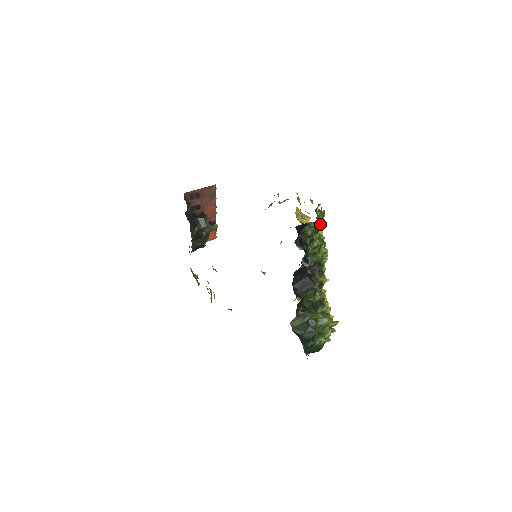
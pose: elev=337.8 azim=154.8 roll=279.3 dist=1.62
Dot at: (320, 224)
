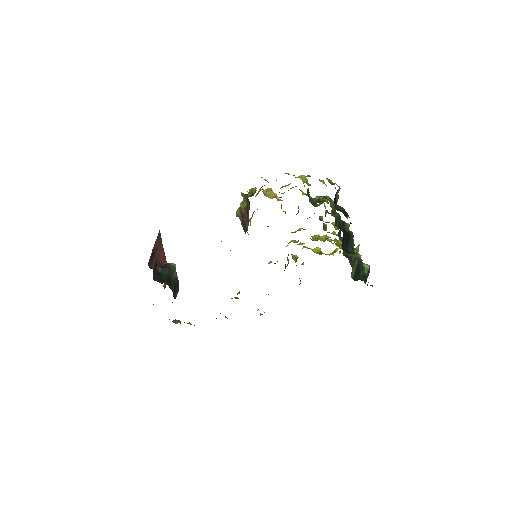
Dot at: occluded
